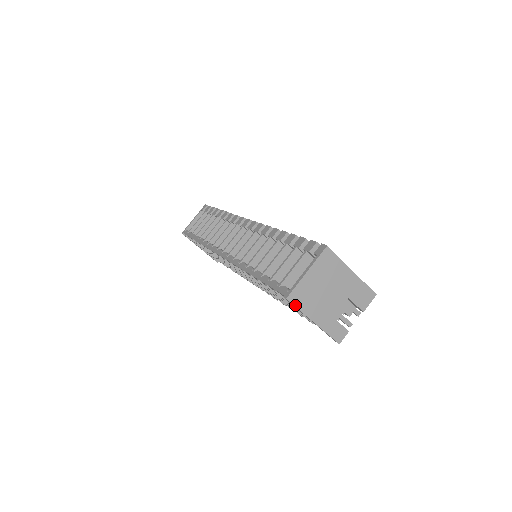
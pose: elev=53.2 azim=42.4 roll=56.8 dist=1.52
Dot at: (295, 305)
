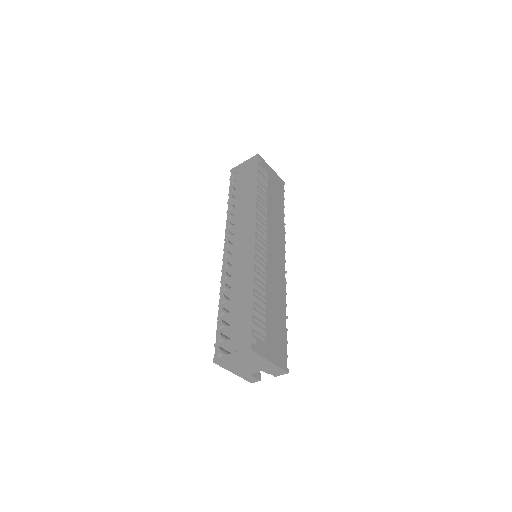
Dot at: (220, 365)
